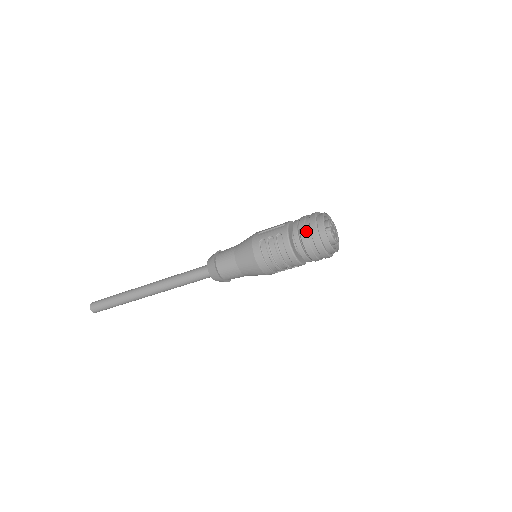
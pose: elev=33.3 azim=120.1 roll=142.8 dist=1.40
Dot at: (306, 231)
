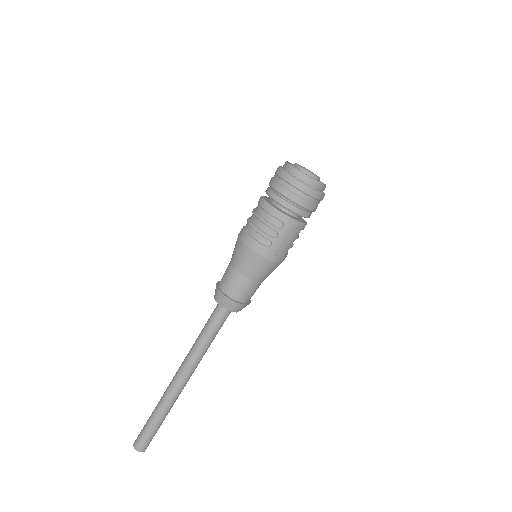
Dot at: occluded
